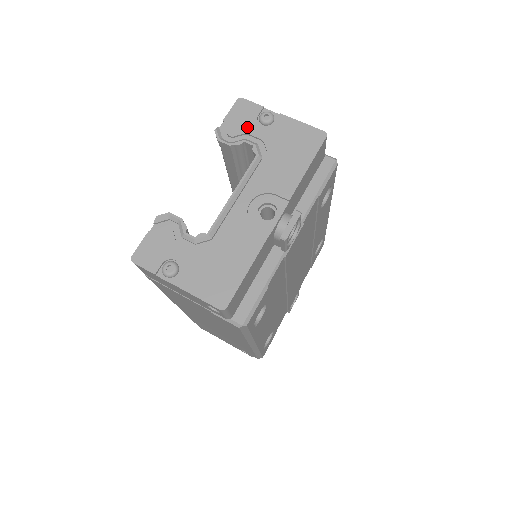
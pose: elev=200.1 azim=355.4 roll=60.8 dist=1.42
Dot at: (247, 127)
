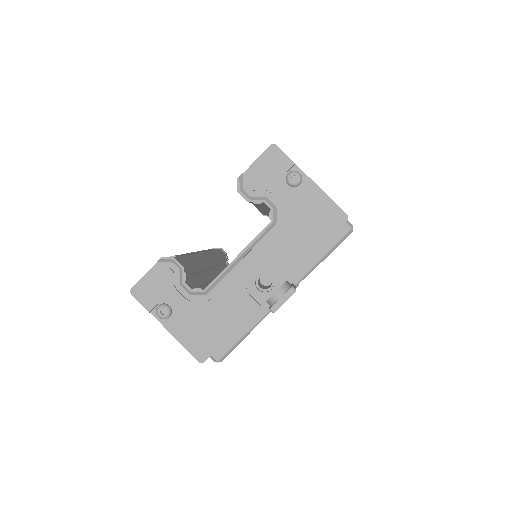
Dot at: (271, 183)
